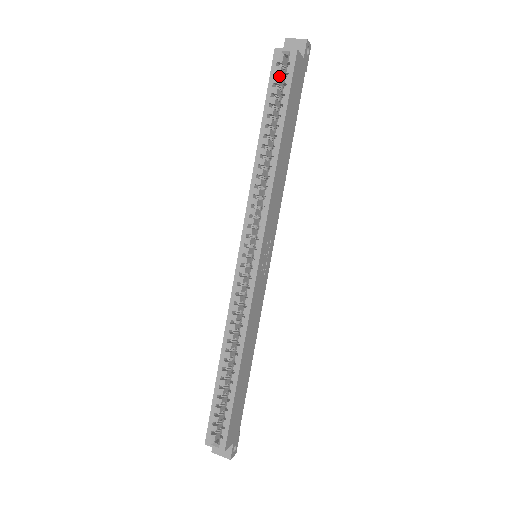
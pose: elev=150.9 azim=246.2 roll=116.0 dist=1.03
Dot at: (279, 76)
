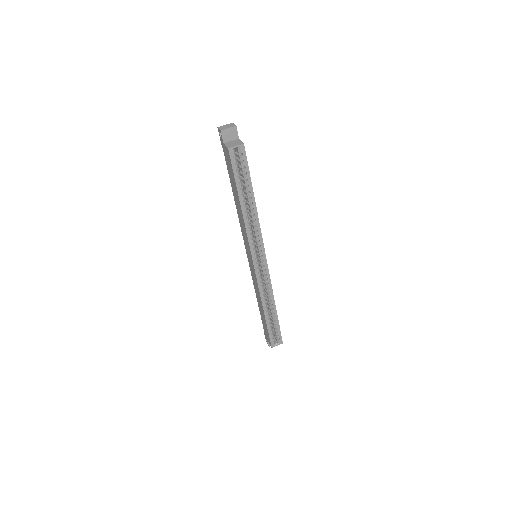
Dot at: occluded
